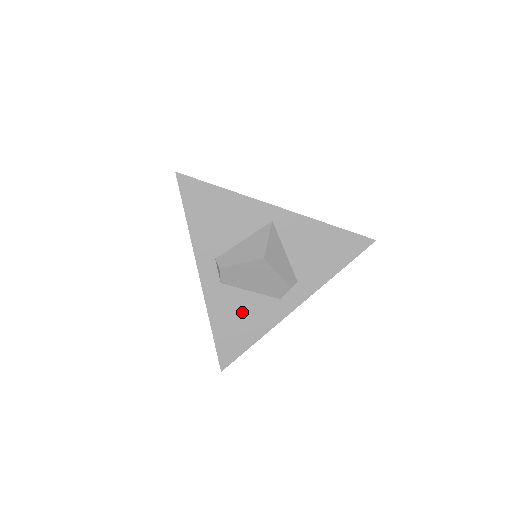
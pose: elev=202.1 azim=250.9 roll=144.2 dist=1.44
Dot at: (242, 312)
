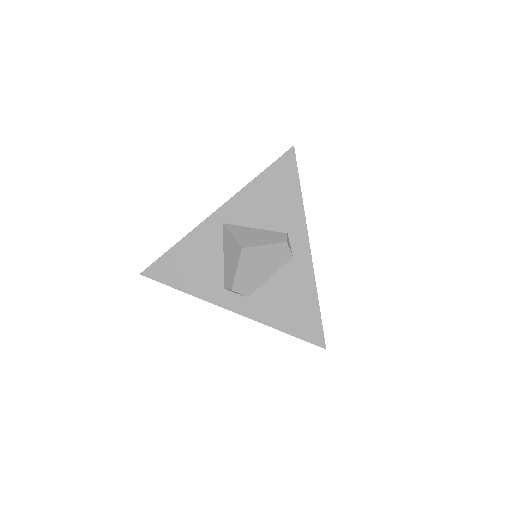
Dot at: (284, 296)
